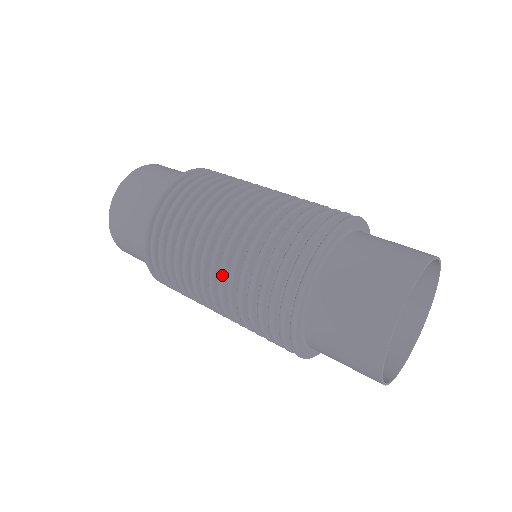
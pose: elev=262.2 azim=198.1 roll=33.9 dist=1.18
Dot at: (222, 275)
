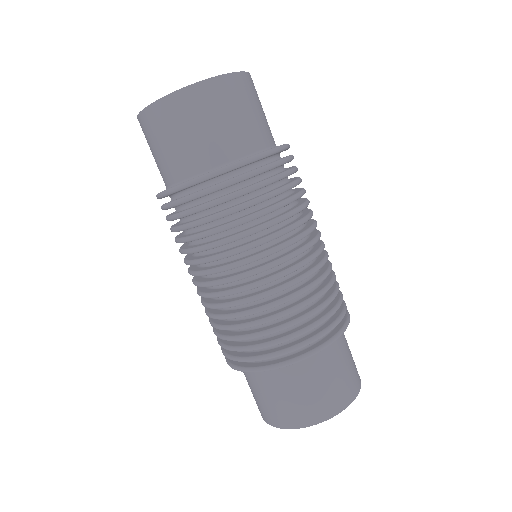
Dot at: (233, 294)
